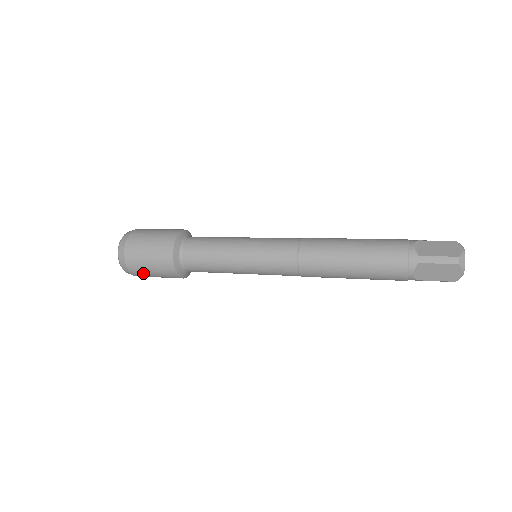
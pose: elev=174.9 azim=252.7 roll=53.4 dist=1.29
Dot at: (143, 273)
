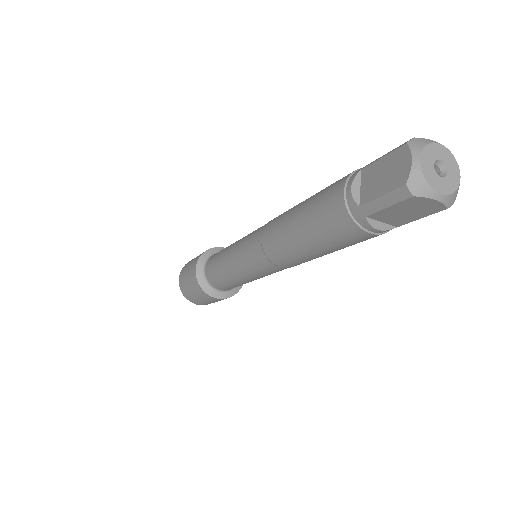
Dot at: (209, 303)
